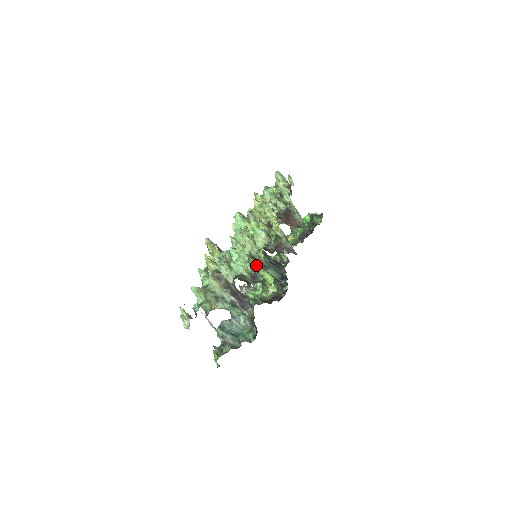
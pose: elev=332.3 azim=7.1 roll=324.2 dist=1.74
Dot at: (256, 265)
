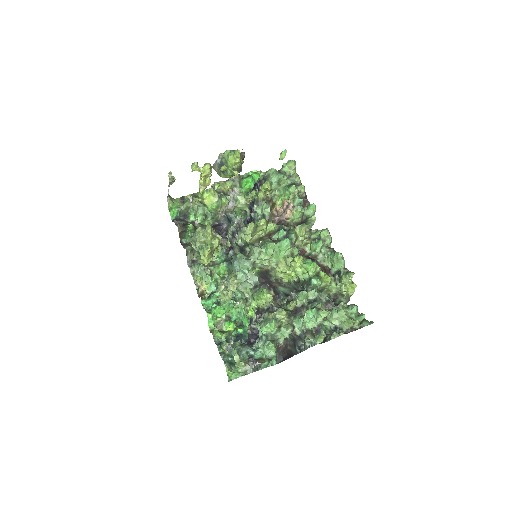
Dot at: occluded
